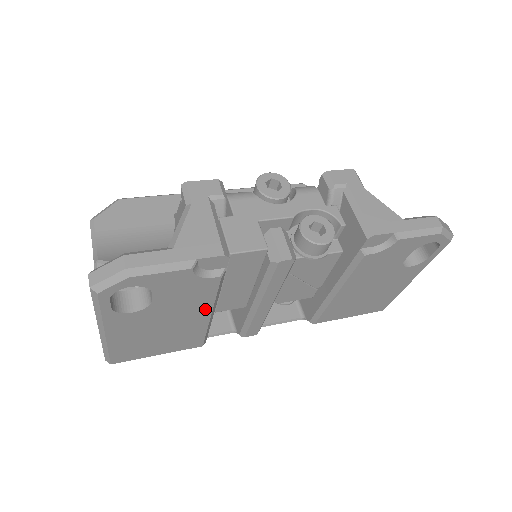
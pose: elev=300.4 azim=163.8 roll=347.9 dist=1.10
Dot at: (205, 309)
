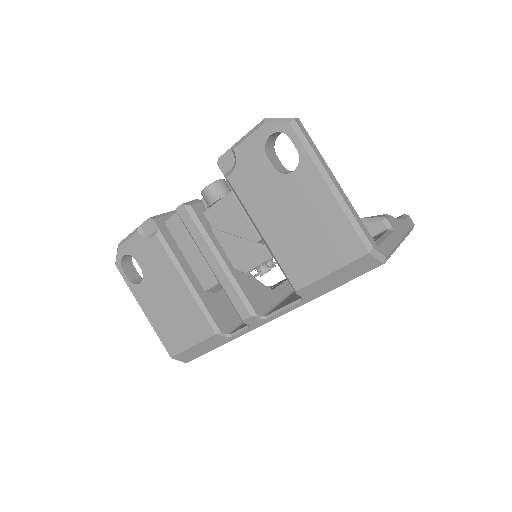
Dot at: (175, 275)
